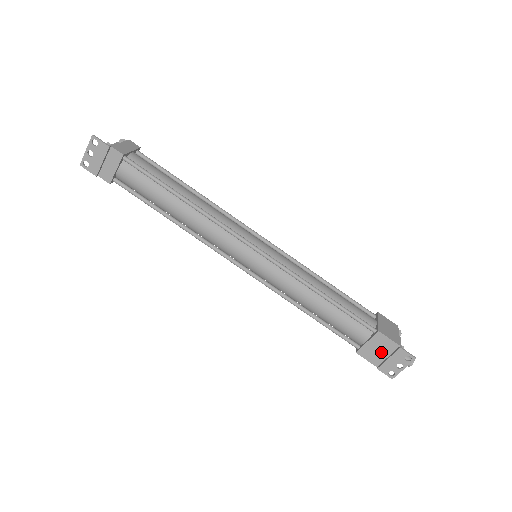
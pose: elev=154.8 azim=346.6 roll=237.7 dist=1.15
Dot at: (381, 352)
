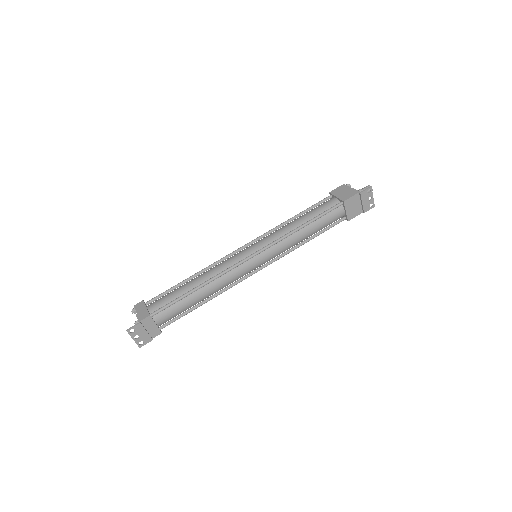
Dot at: (356, 206)
